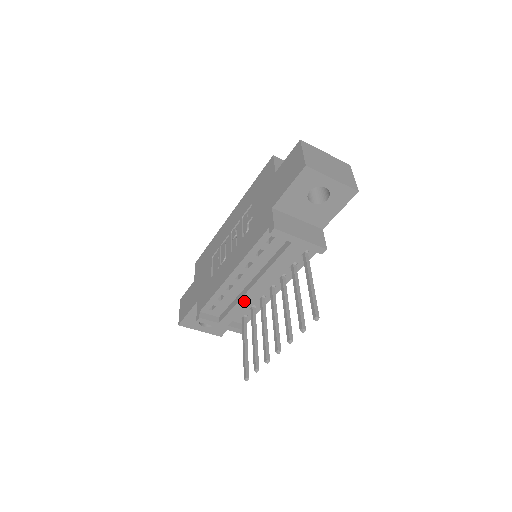
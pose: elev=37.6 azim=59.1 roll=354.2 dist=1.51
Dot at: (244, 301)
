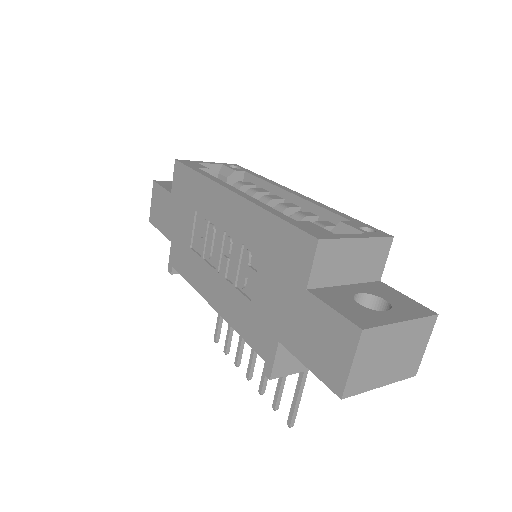
Dot at: occluded
